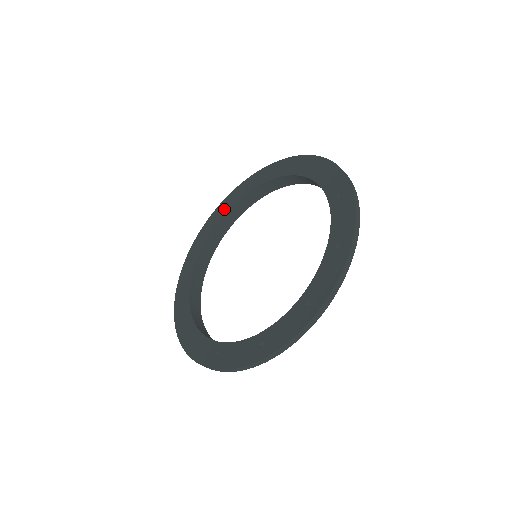
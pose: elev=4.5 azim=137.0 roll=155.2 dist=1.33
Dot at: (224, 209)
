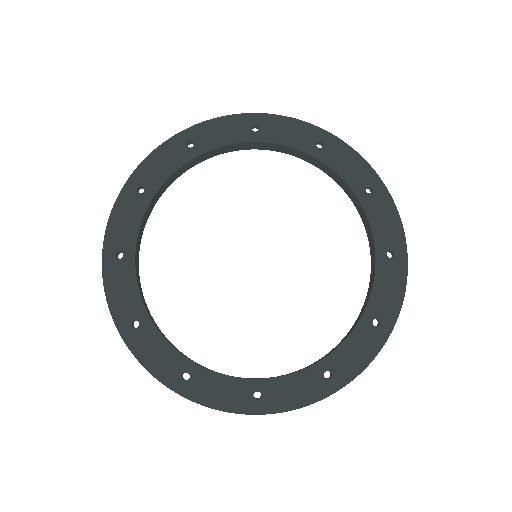
Dot at: (157, 175)
